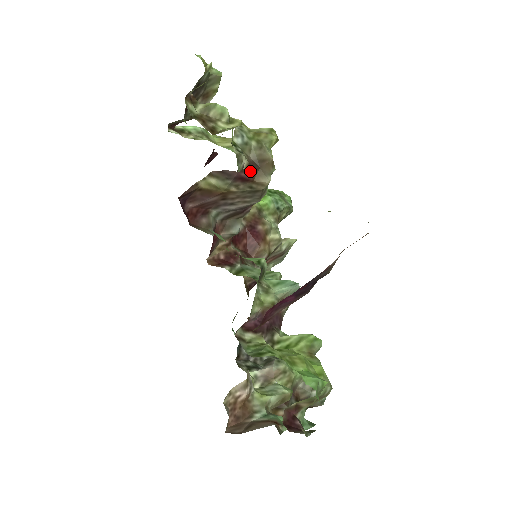
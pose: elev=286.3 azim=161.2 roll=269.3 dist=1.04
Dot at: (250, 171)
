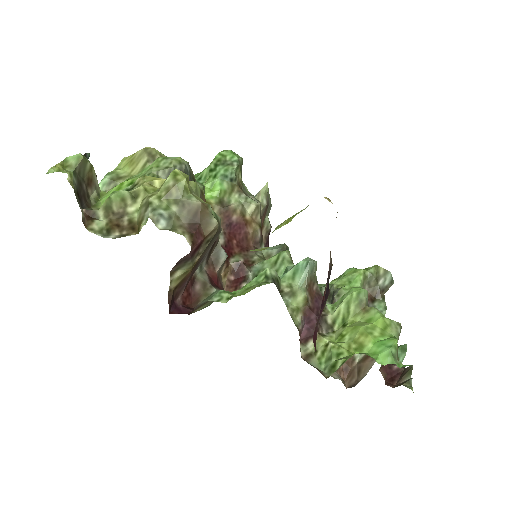
Dot at: (196, 237)
